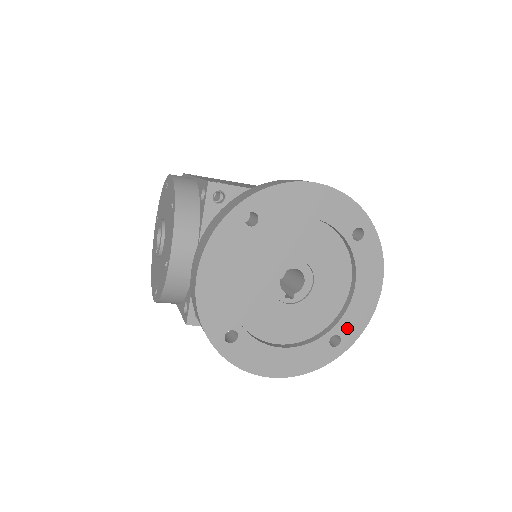
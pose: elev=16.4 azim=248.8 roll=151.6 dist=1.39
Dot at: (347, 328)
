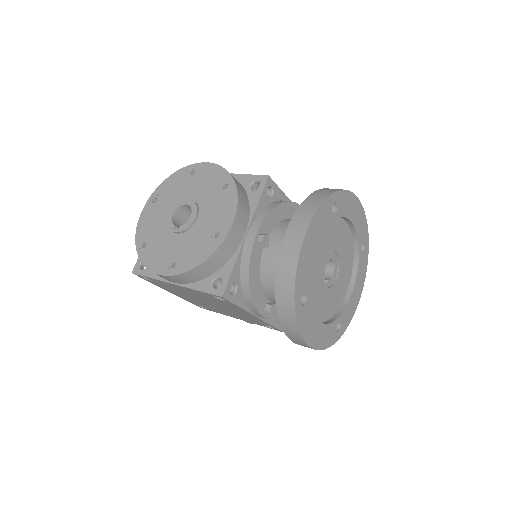
Dot at: (345, 318)
